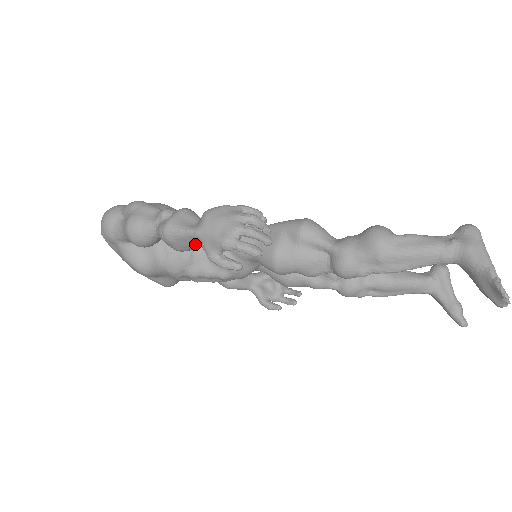
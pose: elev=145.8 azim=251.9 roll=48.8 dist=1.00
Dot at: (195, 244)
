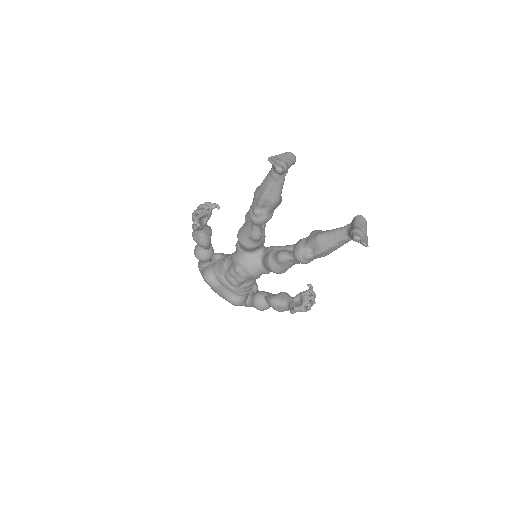
Dot at: (199, 233)
